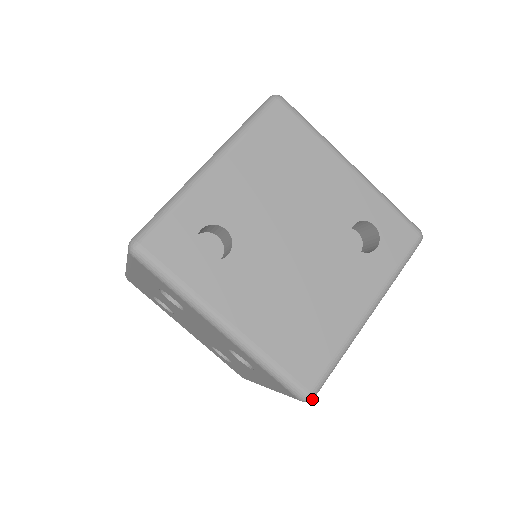
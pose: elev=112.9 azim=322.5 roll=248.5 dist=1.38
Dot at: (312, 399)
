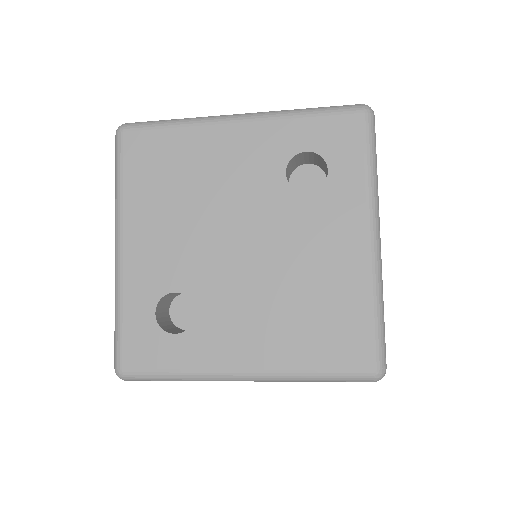
Dot at: (384, 372)
